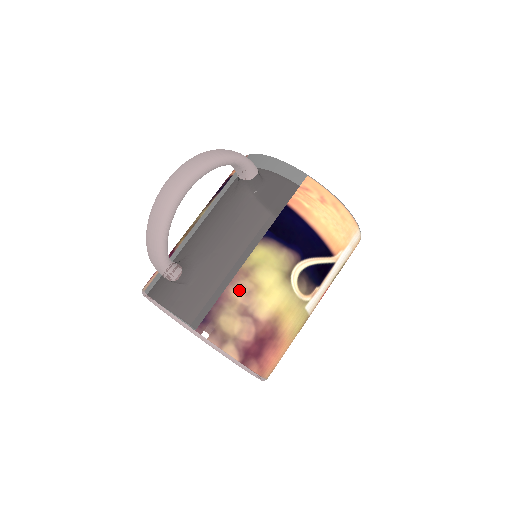
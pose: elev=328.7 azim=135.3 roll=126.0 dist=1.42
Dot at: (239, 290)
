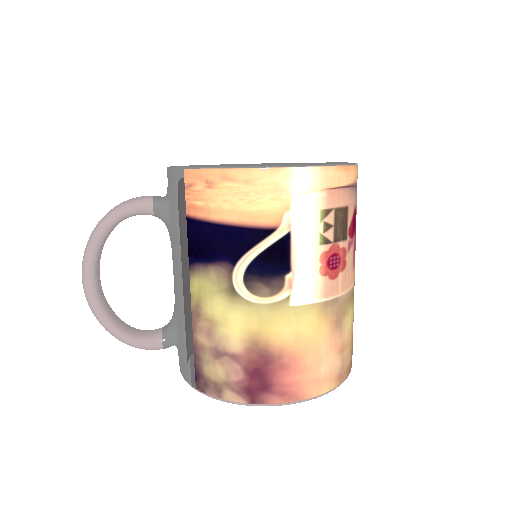
Dot at: (201, 334)
